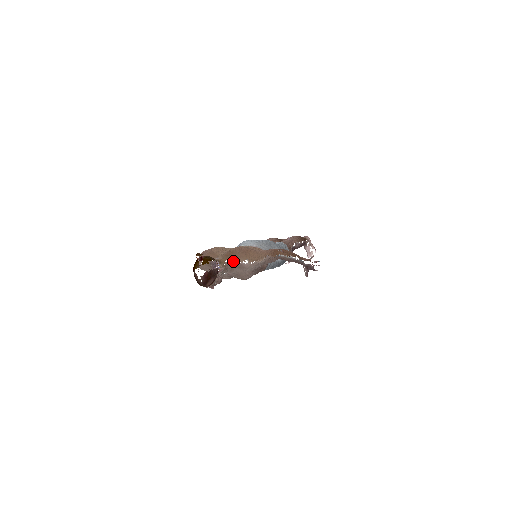
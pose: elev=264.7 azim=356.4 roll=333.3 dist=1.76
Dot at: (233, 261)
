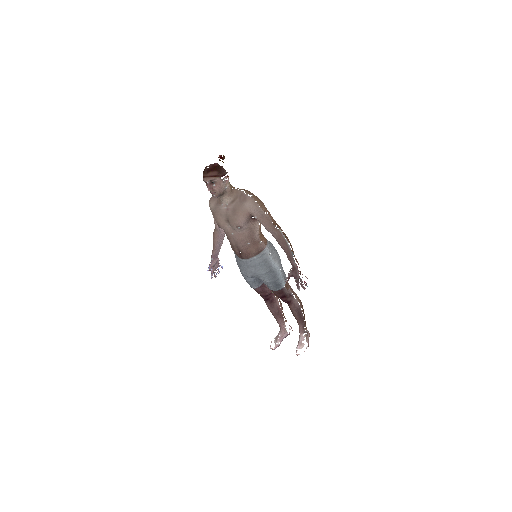
Dot at: (241, 191)
